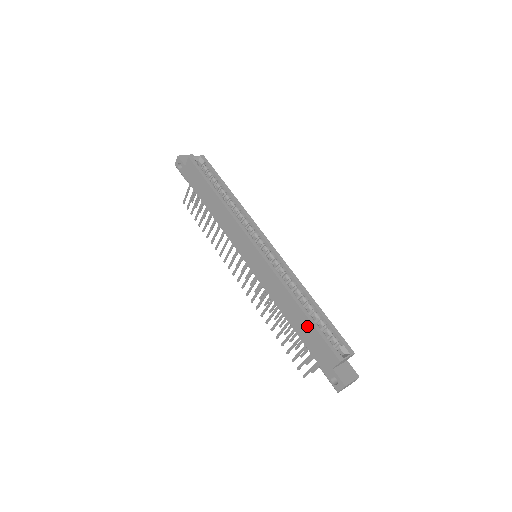
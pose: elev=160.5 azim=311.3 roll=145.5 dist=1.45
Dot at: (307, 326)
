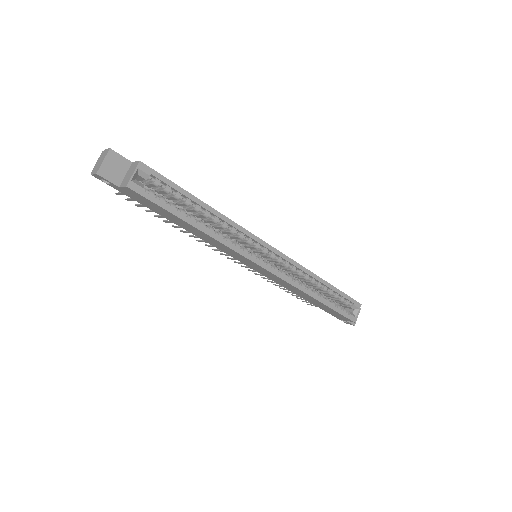
Dot at: (324, 307)
